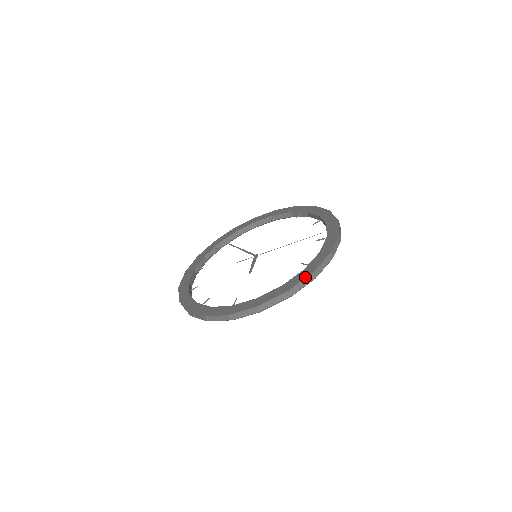
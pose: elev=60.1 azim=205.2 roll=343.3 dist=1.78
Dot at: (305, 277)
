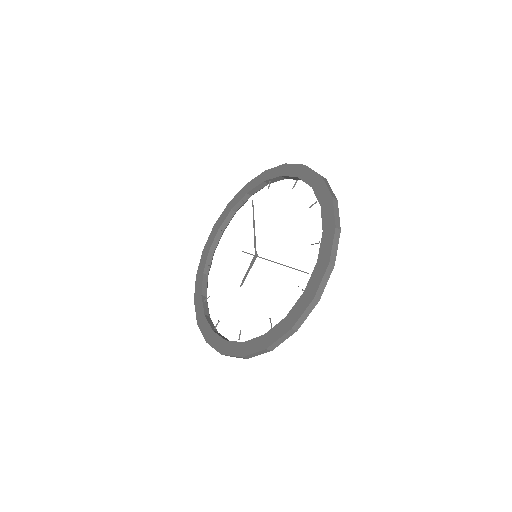
Dot at: (259, 350)
